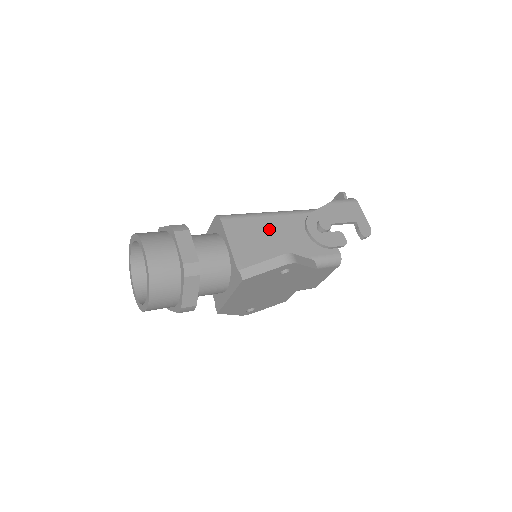
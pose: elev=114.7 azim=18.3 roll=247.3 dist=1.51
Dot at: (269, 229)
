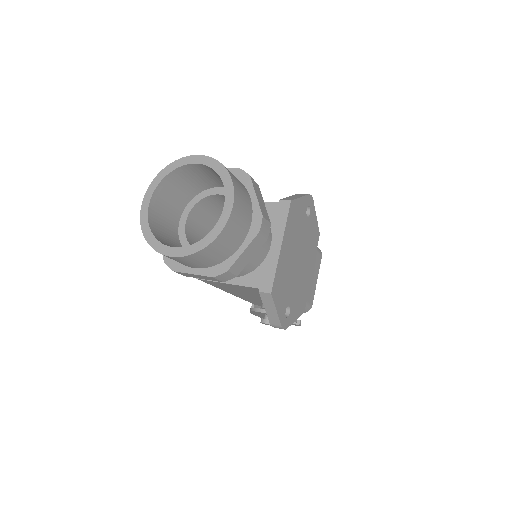
Dot at: occluded
